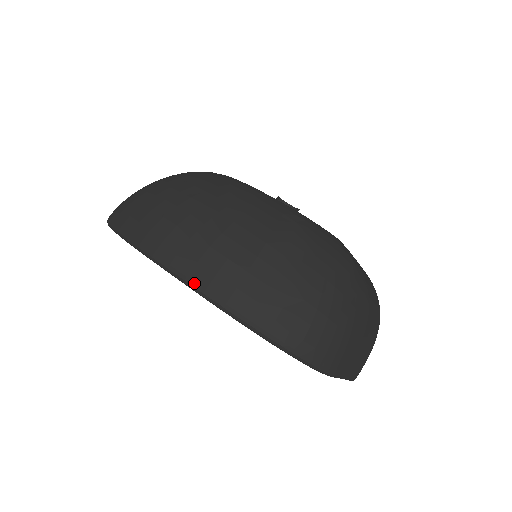
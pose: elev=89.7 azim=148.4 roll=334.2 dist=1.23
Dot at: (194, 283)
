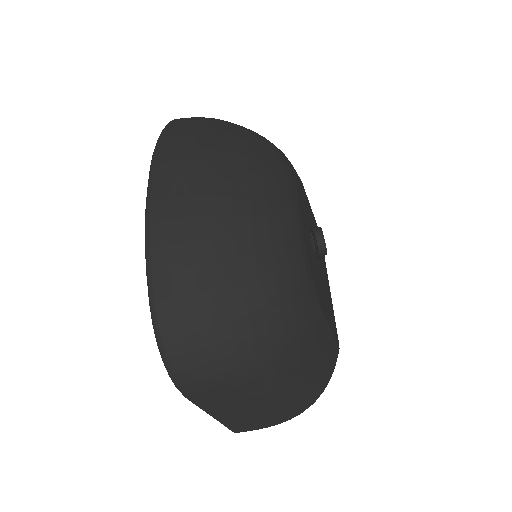
Dot at: (149, 211)
